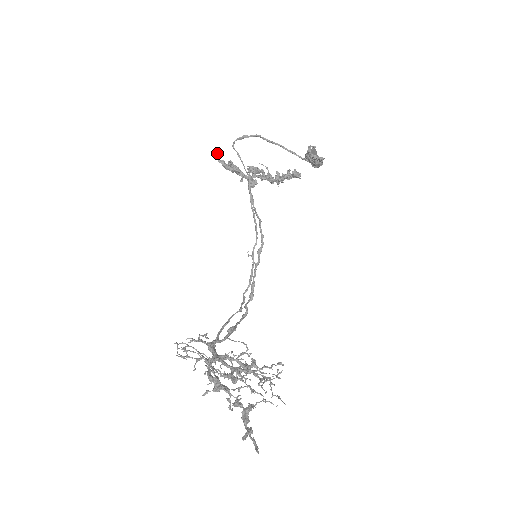
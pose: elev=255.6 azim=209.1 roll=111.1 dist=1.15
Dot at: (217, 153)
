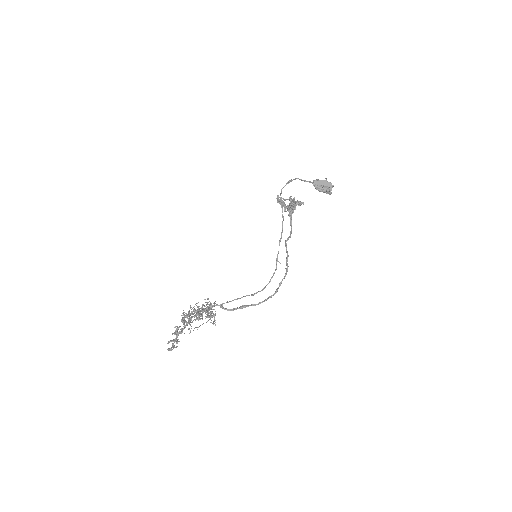
Dot at: (278, 195)
